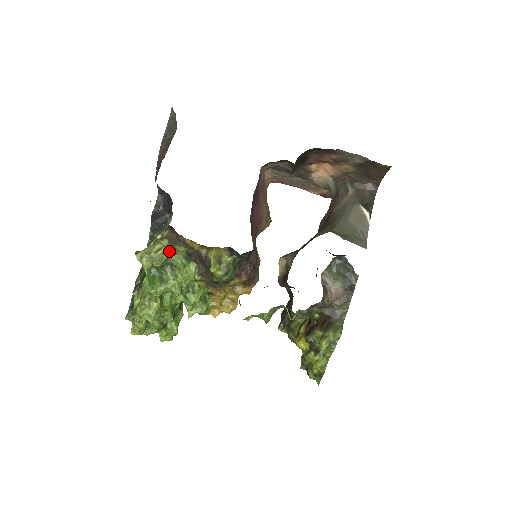
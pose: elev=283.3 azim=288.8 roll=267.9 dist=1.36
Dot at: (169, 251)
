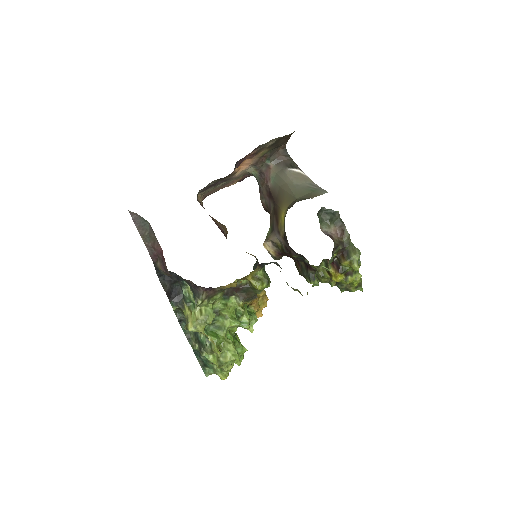
Dot at: (209, 305)
